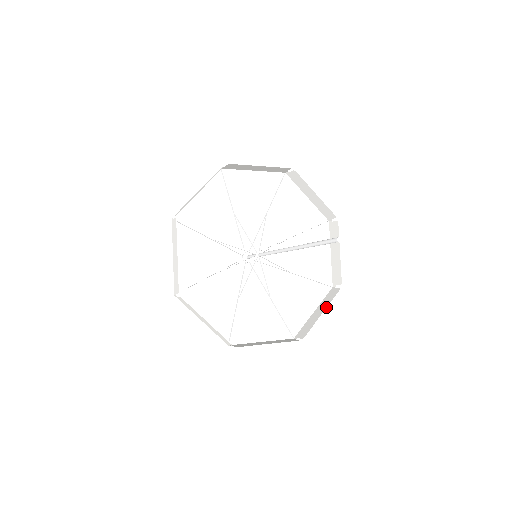
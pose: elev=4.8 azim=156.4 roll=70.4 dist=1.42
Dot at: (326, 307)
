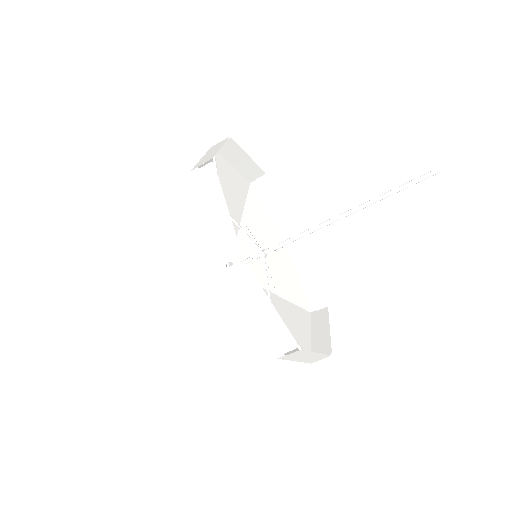
Dot at: occluded
